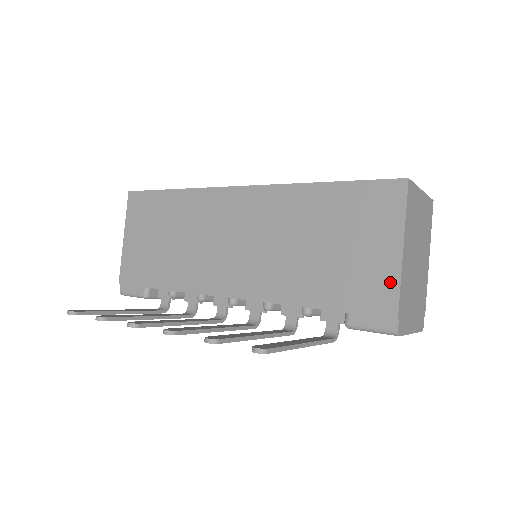
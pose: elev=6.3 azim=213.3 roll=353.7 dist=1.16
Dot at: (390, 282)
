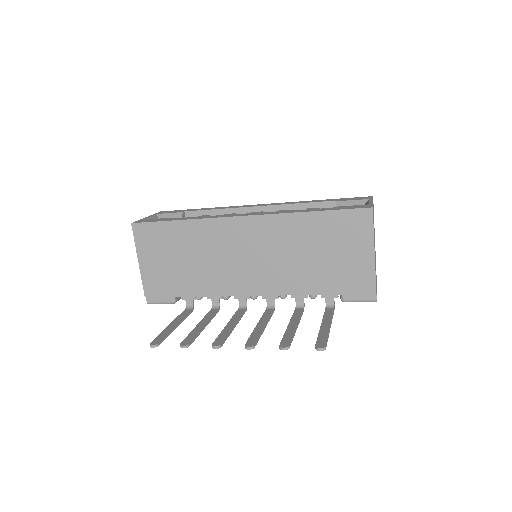
Dot at: (369, 273)
